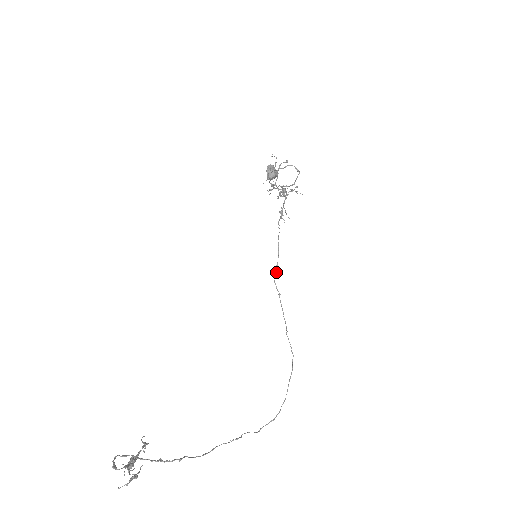
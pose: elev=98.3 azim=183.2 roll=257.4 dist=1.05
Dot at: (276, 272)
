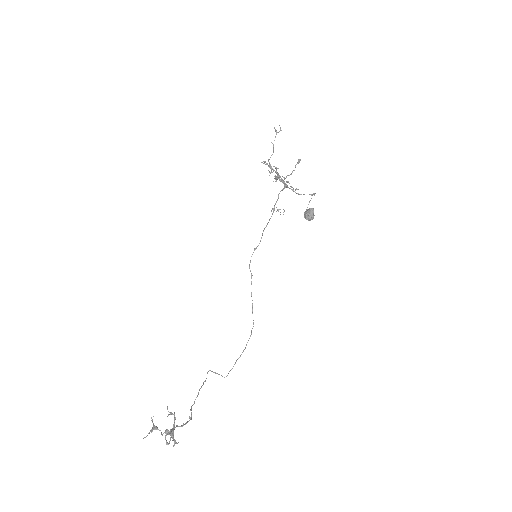
Dot at: occluded
